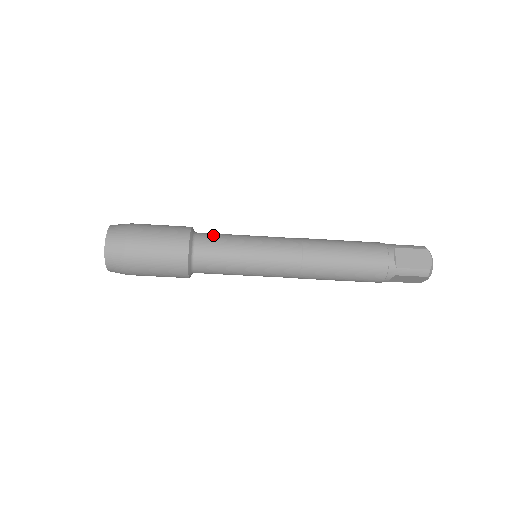
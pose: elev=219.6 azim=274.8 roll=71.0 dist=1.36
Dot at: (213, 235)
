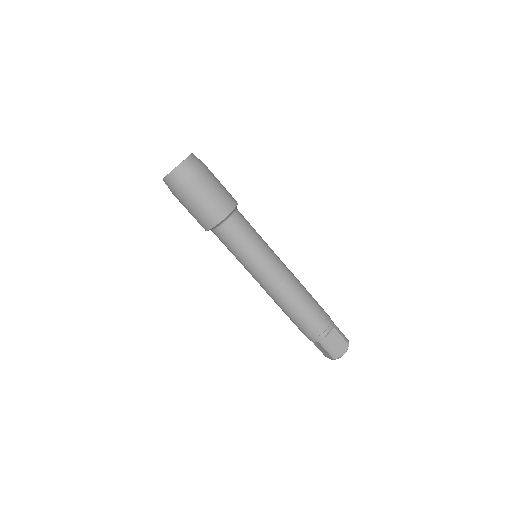
Dot at: occluded
